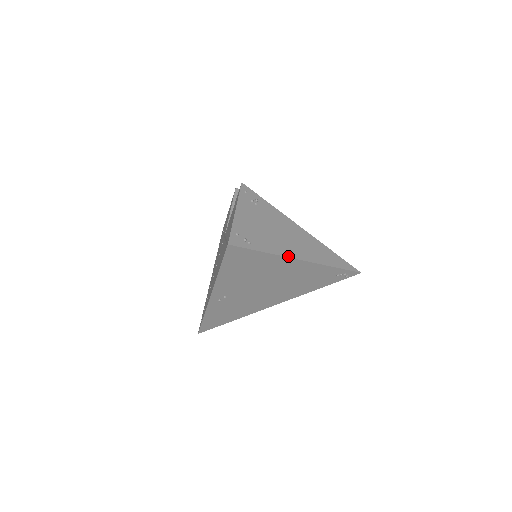
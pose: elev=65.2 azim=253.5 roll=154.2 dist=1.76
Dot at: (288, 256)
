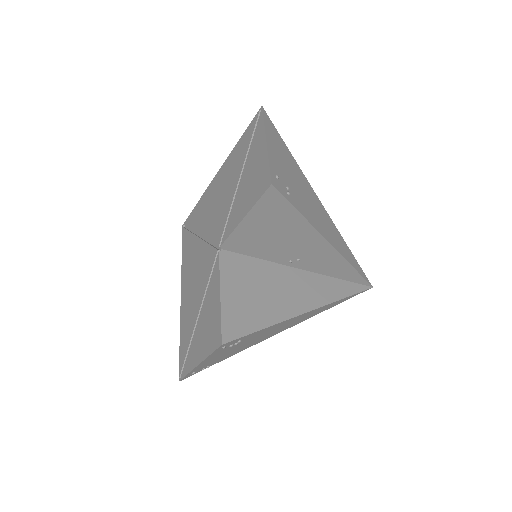
Dot at: occluded
